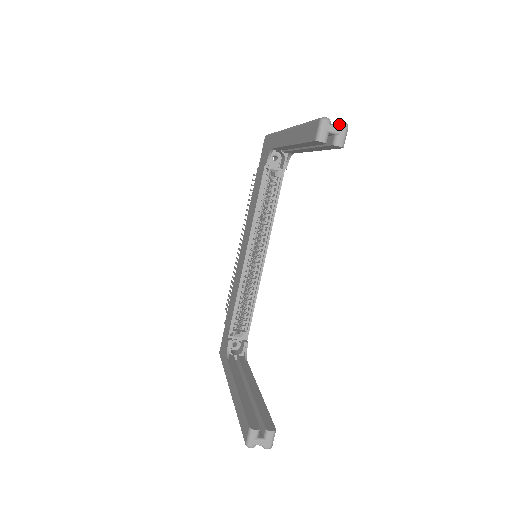
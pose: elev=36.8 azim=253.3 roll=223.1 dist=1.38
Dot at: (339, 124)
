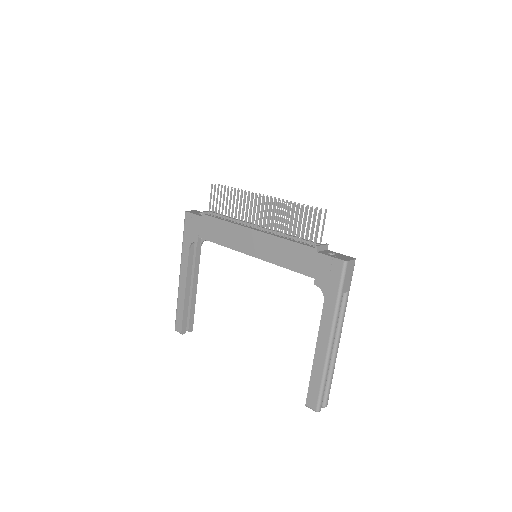
Dot at: occluded
